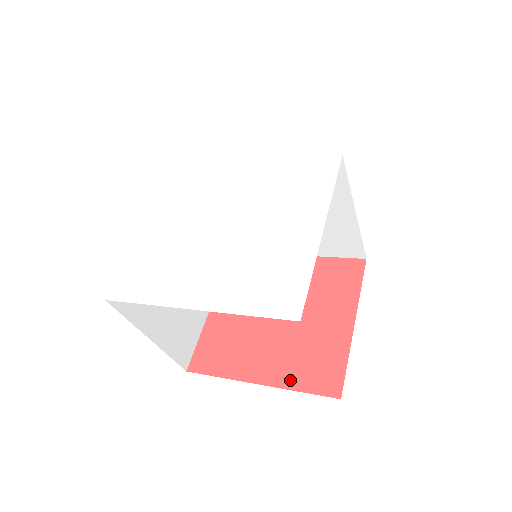
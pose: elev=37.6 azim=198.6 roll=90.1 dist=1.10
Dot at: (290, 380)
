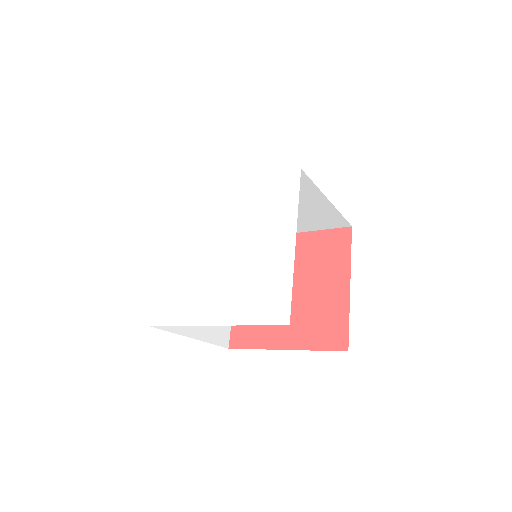
Dot at: (308, 342)
